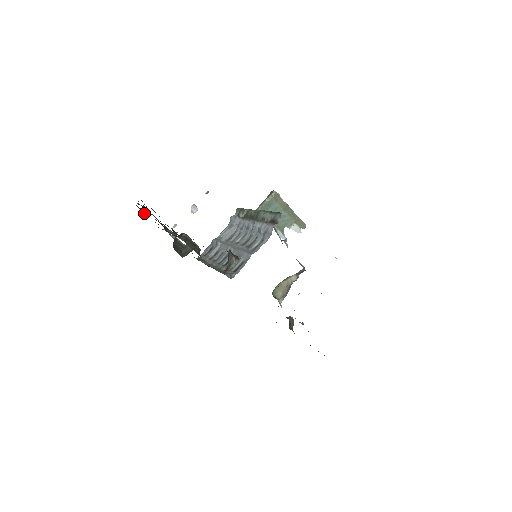
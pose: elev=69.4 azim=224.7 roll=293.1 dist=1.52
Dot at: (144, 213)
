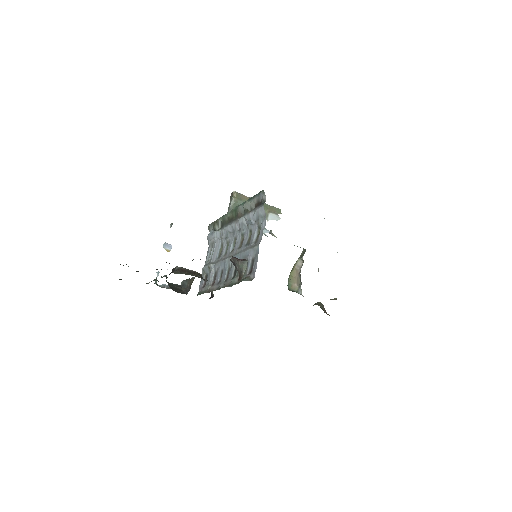
Dot at: occluded
